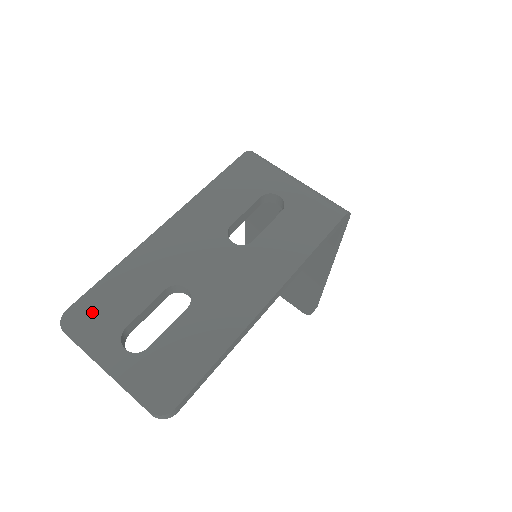
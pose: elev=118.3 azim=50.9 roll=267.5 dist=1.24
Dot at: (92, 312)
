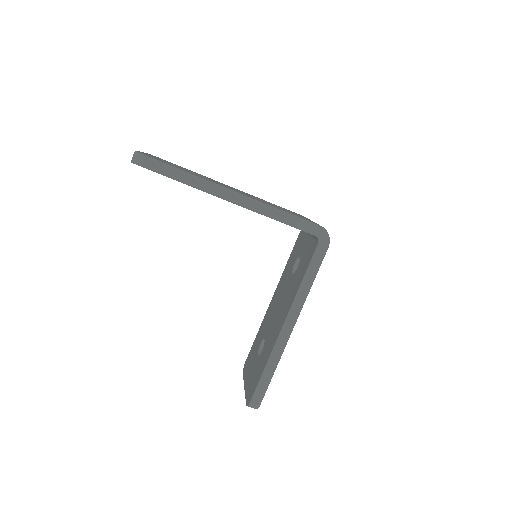
Dot at: occluded
